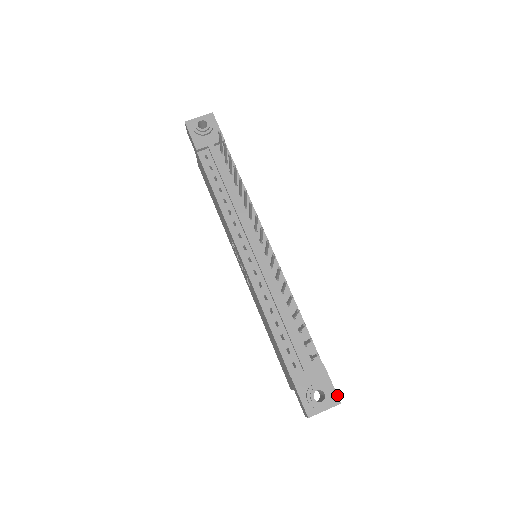
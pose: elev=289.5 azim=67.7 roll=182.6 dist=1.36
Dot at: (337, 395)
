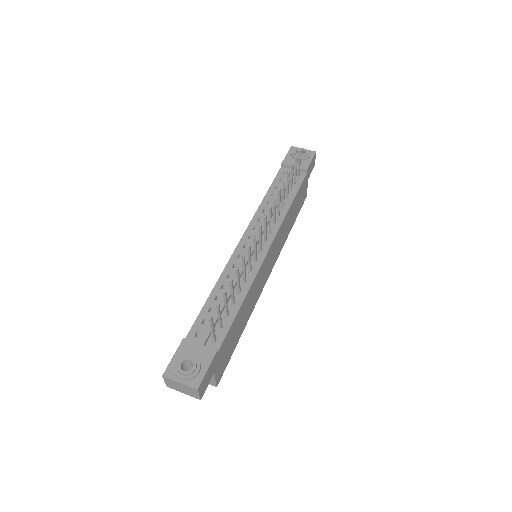
Dot at: (202, 381)
